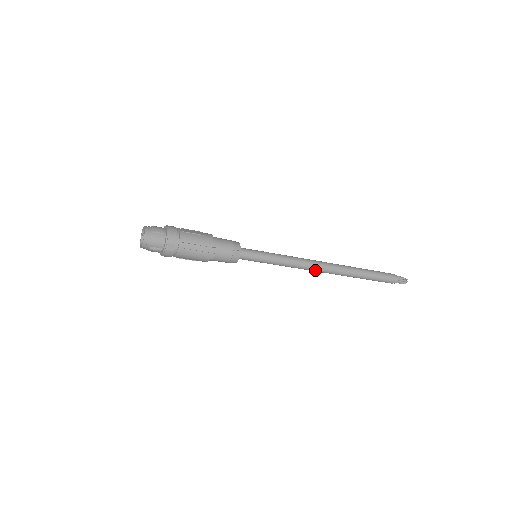
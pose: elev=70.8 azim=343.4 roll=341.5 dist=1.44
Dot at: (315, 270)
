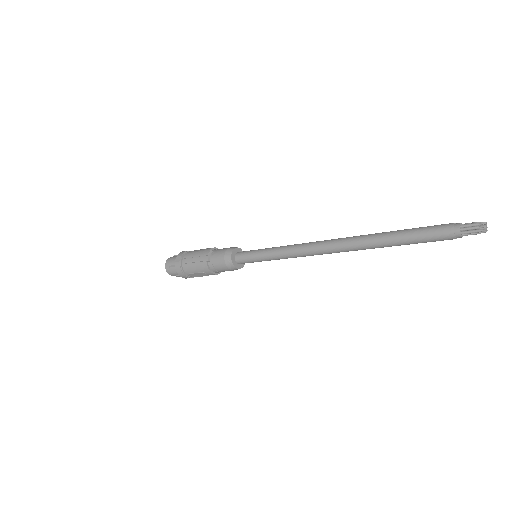
Dot at: (318, 249)
